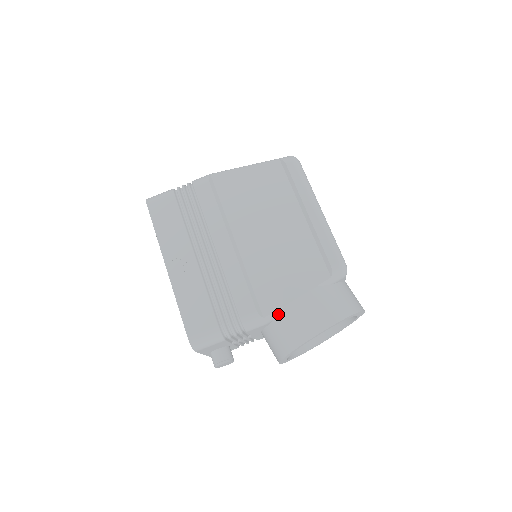
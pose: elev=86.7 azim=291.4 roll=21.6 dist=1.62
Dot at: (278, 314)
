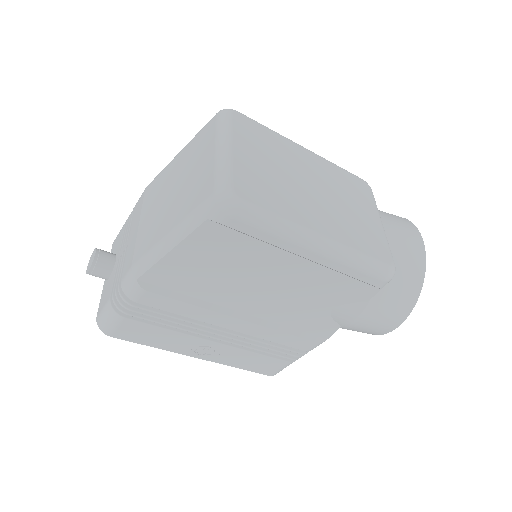
Dot at: occluded
